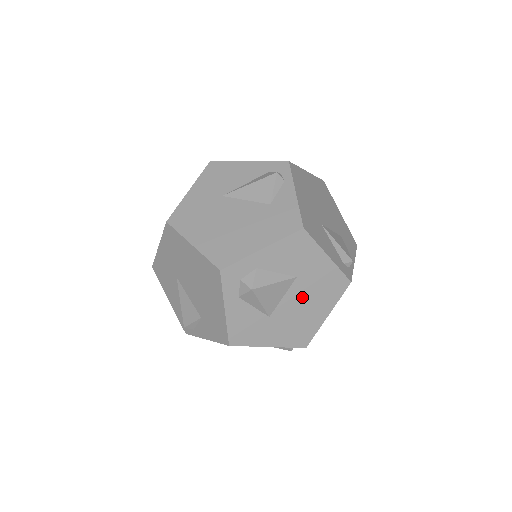
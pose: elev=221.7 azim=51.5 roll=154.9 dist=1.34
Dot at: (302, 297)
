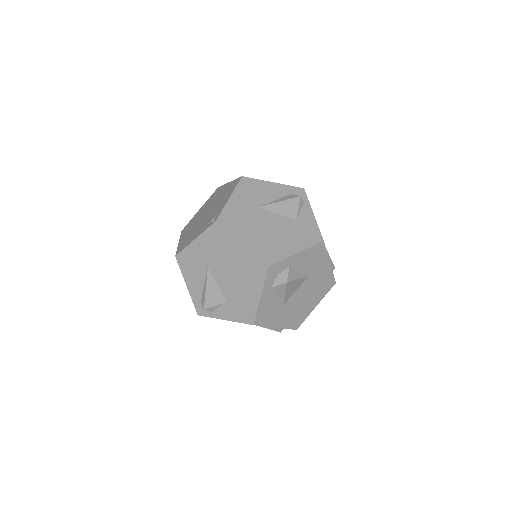
Dot at: (307, 291)
